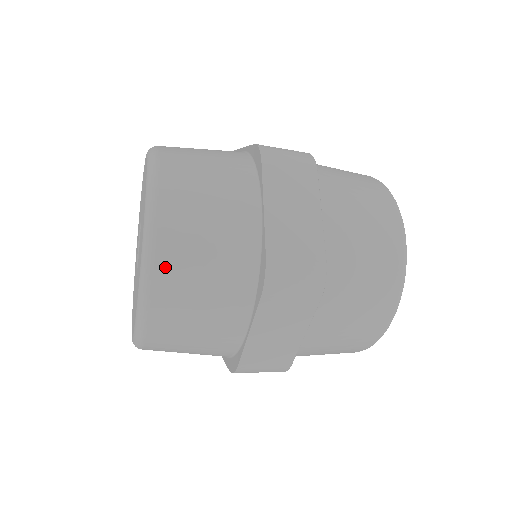
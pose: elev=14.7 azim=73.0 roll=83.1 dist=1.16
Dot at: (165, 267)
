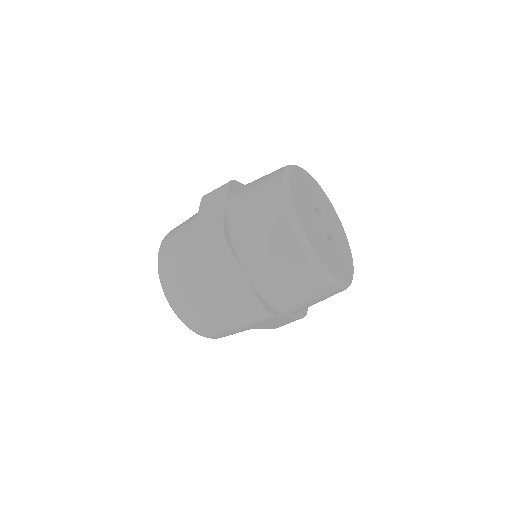
Dot at: occluded
